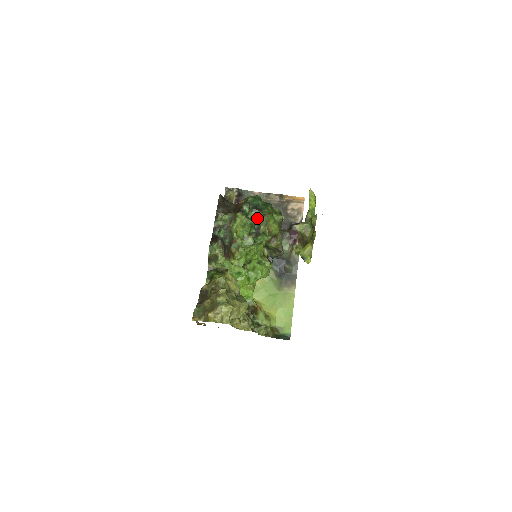
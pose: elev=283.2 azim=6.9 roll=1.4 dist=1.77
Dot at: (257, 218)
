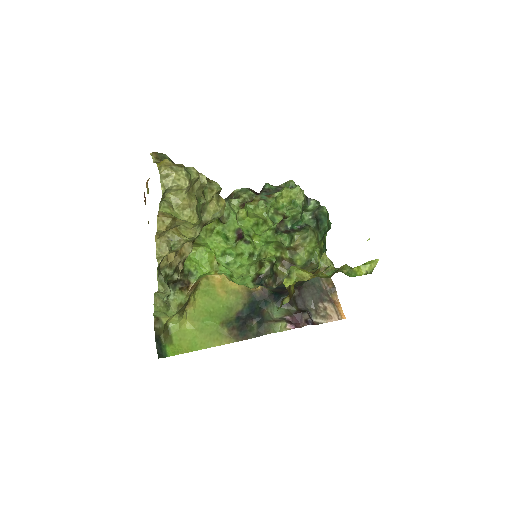
Dot at: (306, 224)
